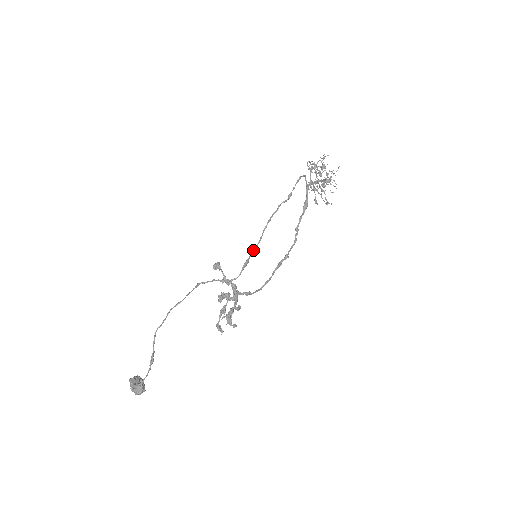
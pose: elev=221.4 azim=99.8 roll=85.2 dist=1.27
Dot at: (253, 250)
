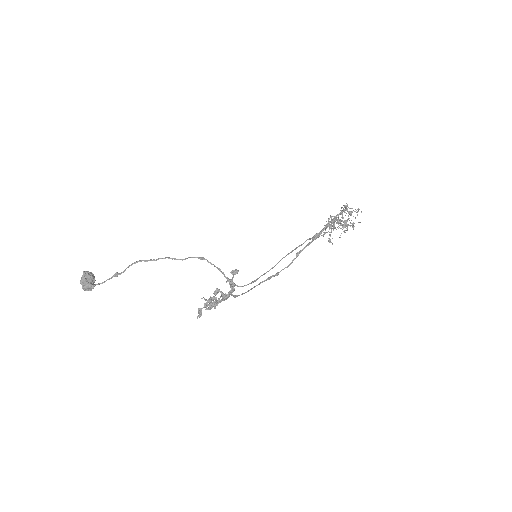
Dot at: (266, 272)
